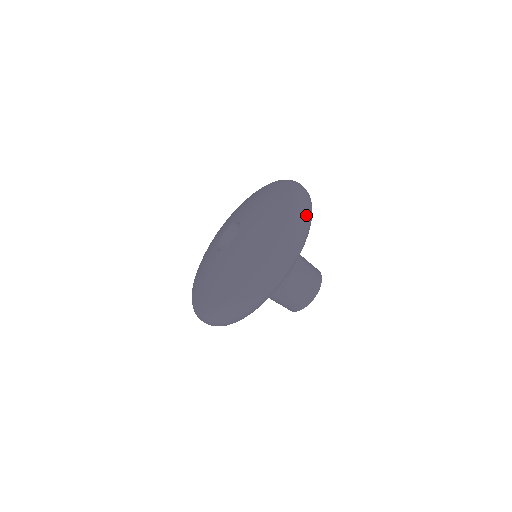
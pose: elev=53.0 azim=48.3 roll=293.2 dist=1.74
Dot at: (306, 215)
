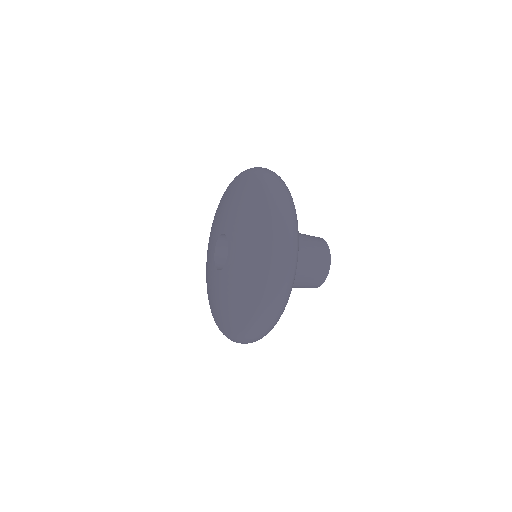
Dot at: (279, 182)
